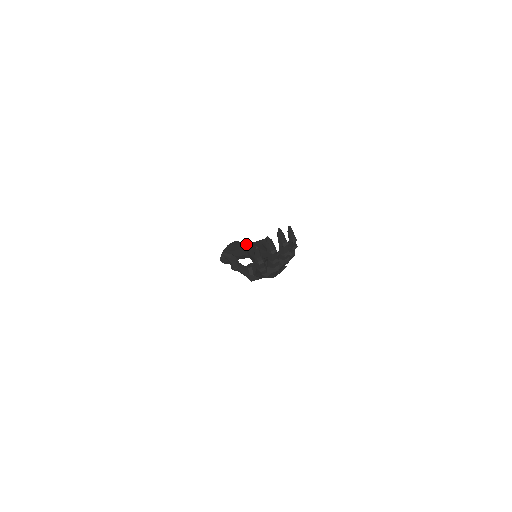
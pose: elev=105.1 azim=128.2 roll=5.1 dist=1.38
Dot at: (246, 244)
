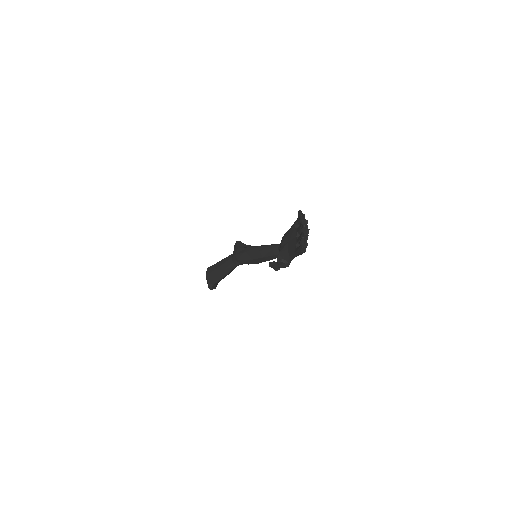
Dot at: (228, 260)
